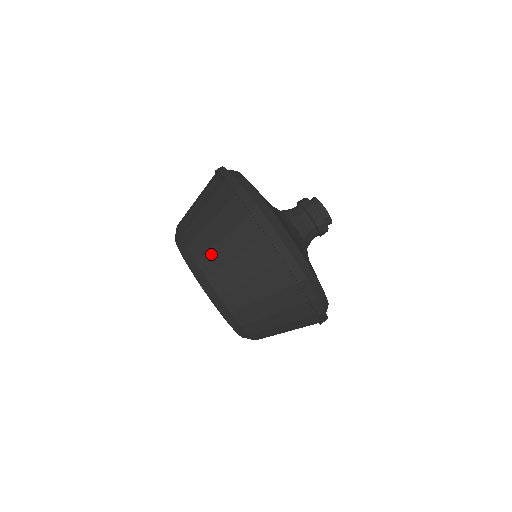
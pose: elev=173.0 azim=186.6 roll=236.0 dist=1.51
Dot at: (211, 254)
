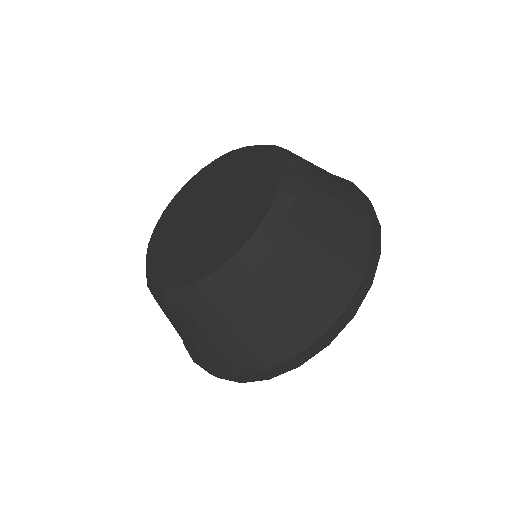
Dot at: (315, 173)
